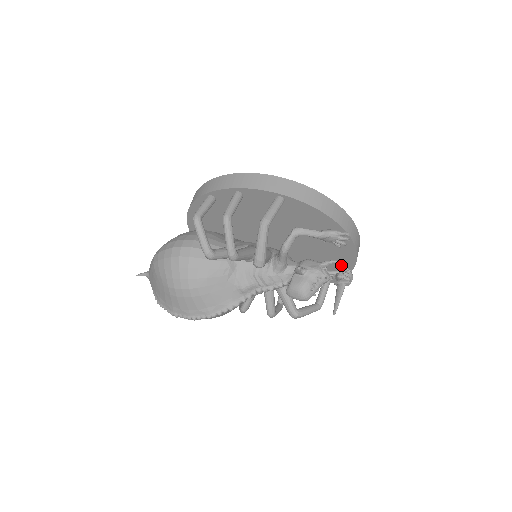
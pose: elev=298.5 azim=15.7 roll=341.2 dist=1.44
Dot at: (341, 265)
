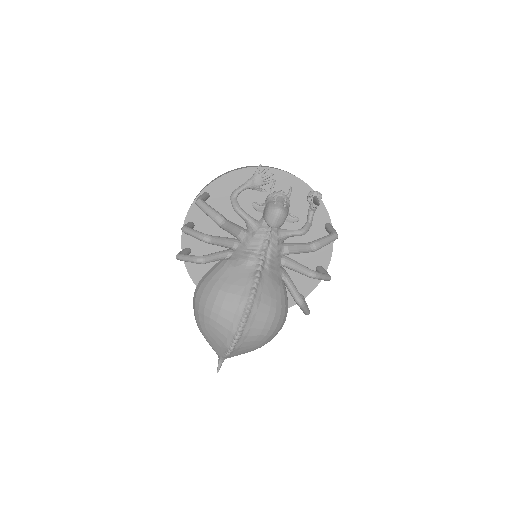
Dot at: (304, 197)
